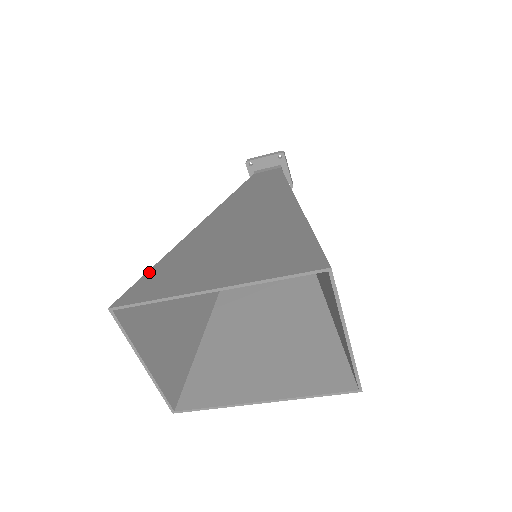
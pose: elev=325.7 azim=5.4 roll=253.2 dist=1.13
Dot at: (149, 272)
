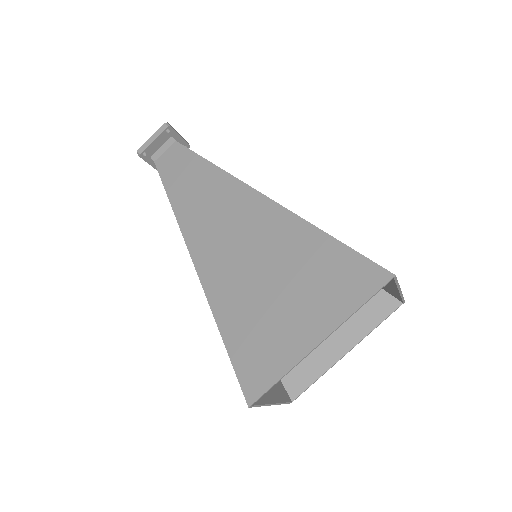
Dot at: (229, 351)
